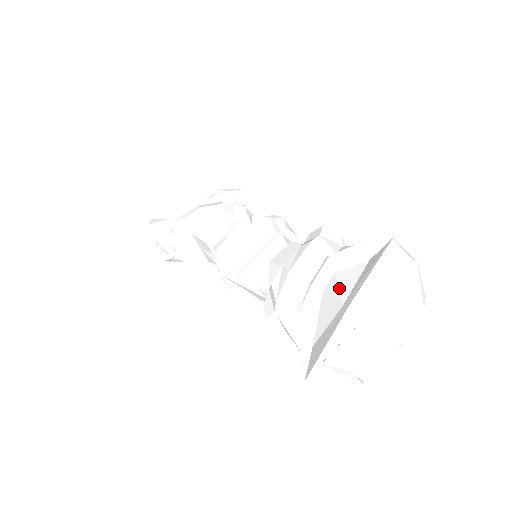
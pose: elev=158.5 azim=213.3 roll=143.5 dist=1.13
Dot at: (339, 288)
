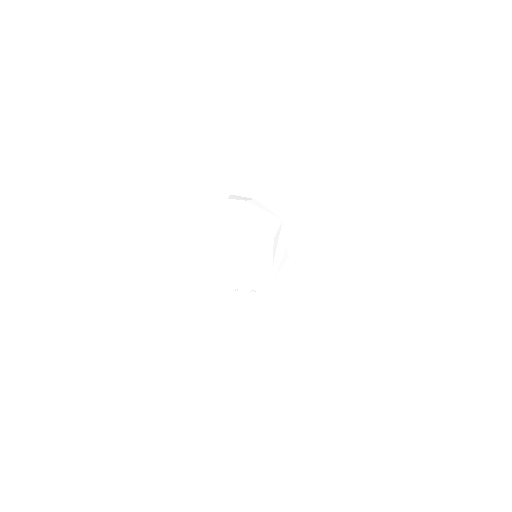
Dot at: occluded
